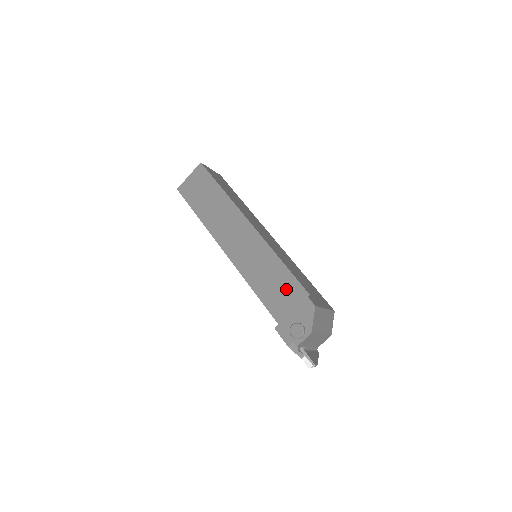
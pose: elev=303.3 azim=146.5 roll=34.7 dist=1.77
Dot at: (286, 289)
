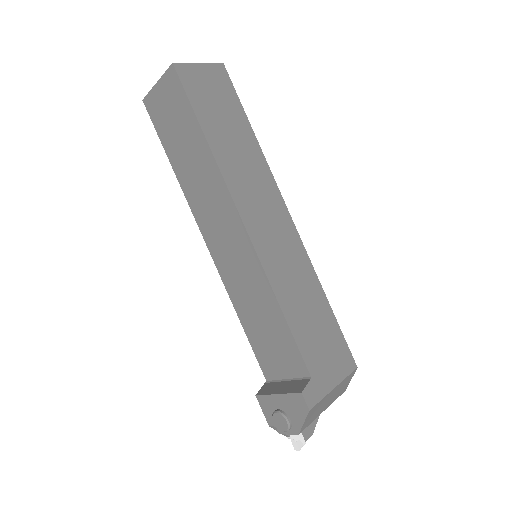
Dot at: (281, 348)
